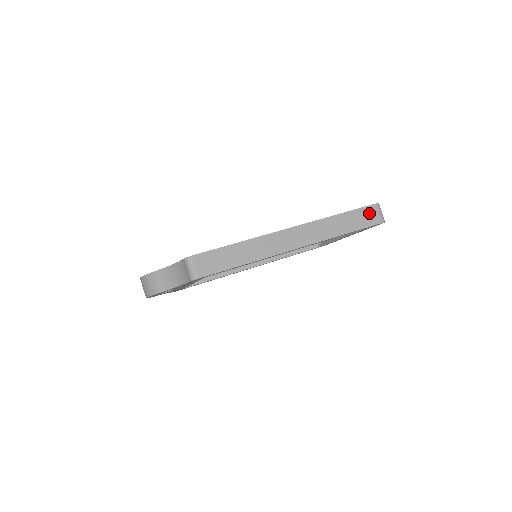
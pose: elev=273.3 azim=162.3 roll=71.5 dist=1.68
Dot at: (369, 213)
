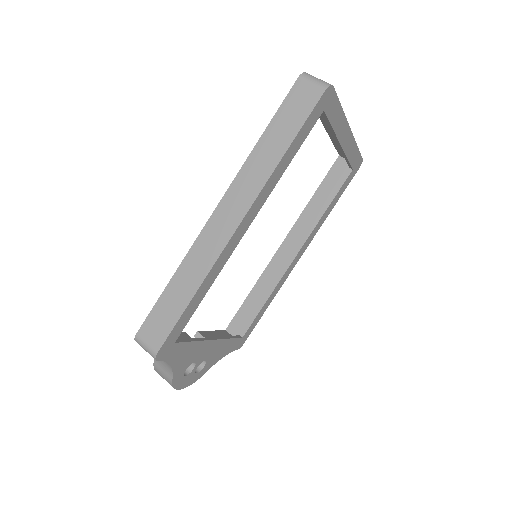
Dot at: (297, 98)
